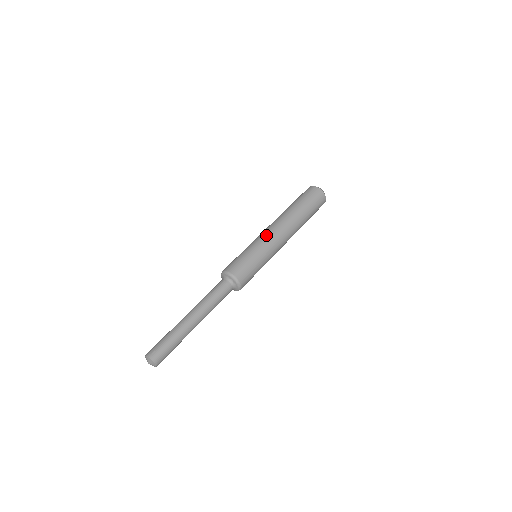
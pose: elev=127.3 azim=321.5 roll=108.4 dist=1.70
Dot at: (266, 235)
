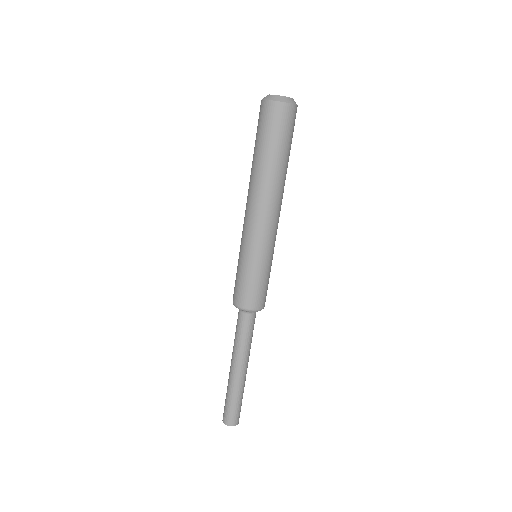
Dot at: (256, 234)
